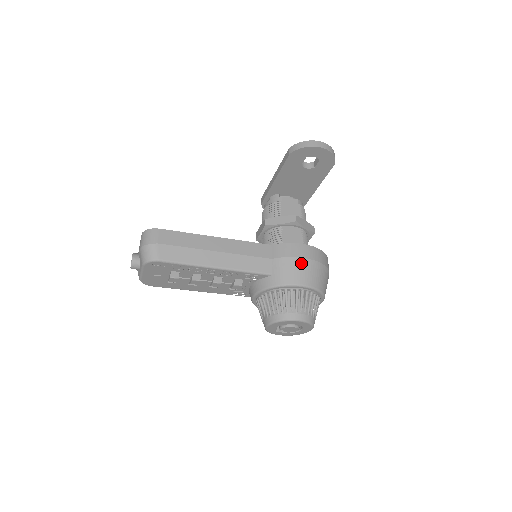
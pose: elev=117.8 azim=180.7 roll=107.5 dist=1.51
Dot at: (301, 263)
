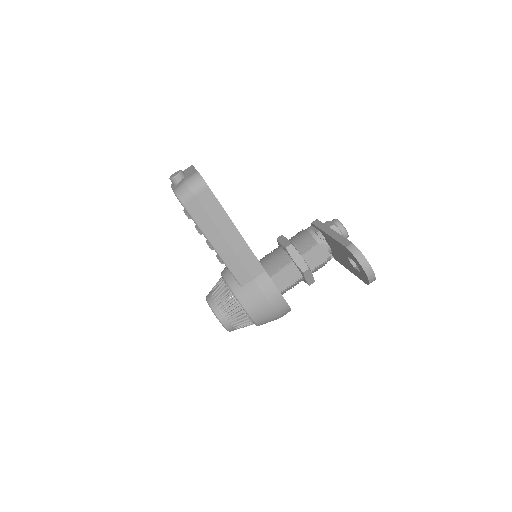
Dot at: (264, 303)
